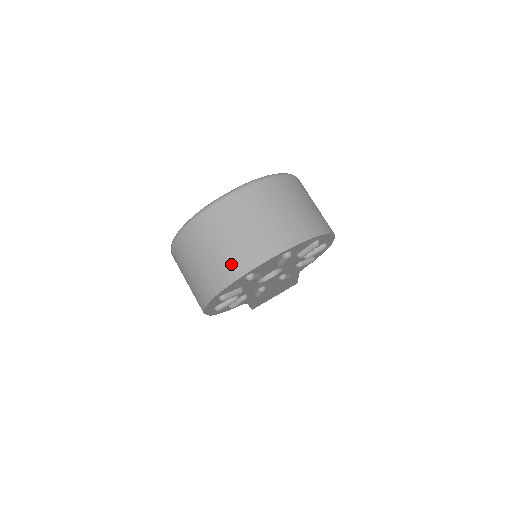
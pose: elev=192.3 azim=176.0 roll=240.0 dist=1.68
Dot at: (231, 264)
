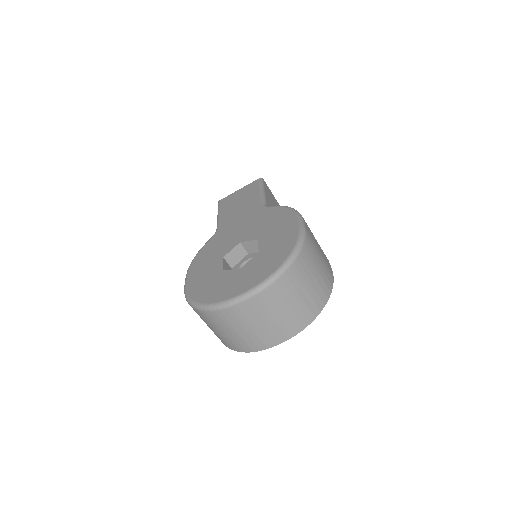
Dot at: (248, 344)
